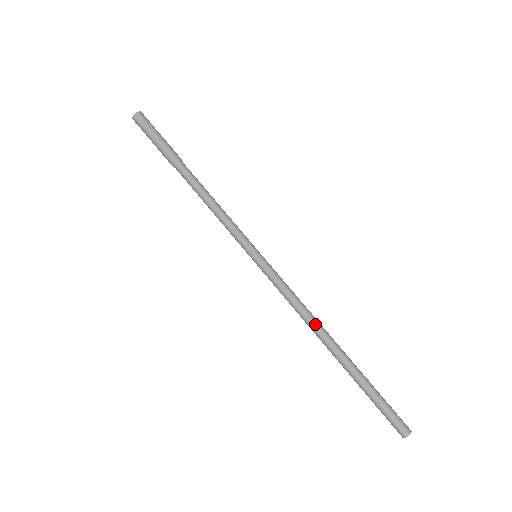
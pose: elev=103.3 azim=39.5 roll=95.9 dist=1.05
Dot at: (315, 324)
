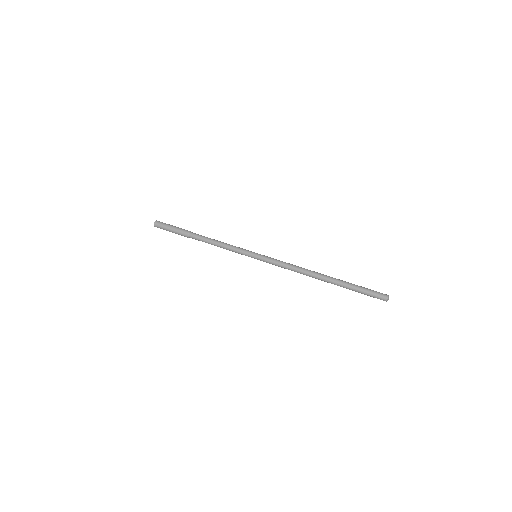
Dot at: (307, 269)
